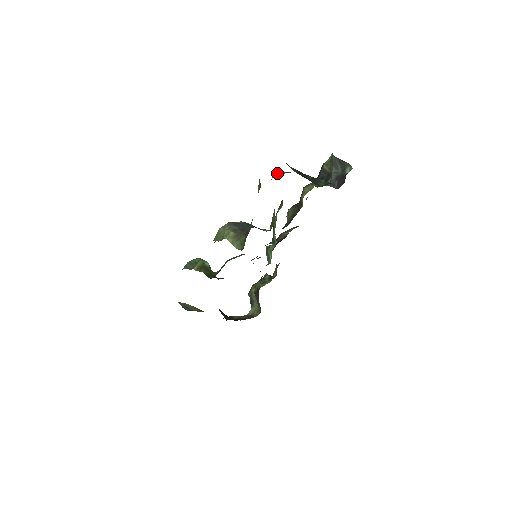
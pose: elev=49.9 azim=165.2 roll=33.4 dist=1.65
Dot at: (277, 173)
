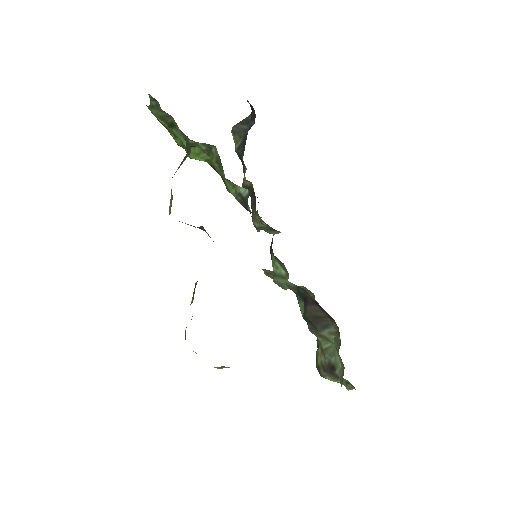
Dot at: occluded
